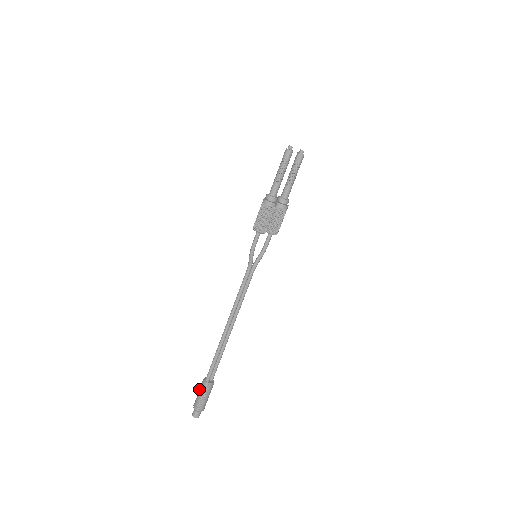
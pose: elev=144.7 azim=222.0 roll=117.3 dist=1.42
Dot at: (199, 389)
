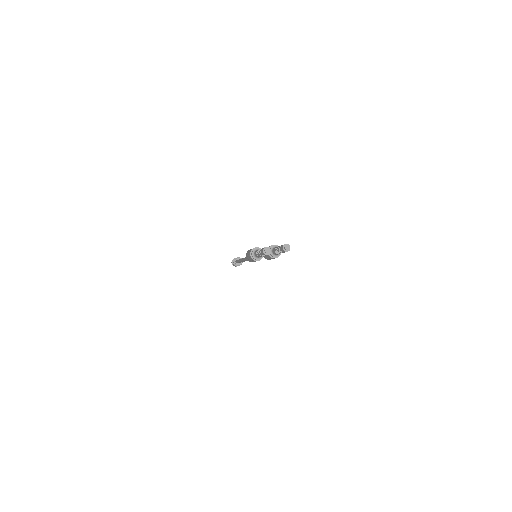
Dot at: occluded
